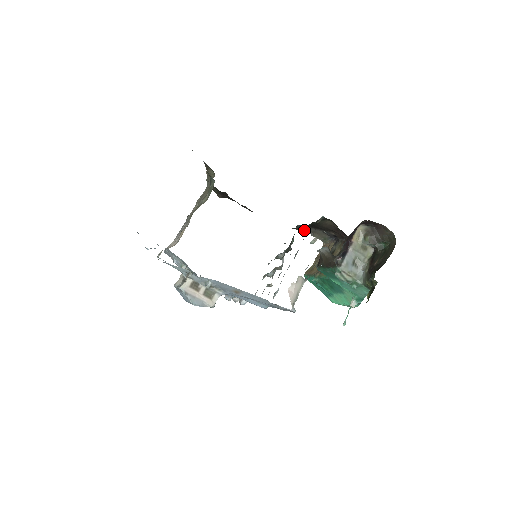
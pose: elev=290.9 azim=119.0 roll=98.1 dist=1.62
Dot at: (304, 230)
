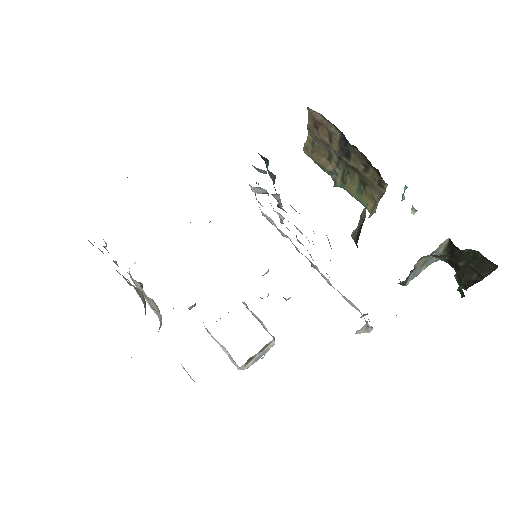
Dot at: occluded
